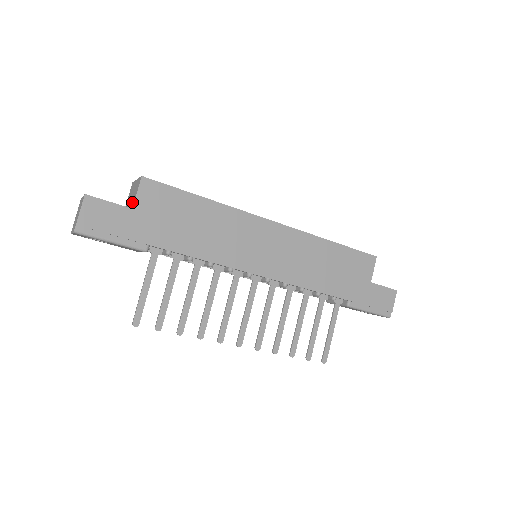
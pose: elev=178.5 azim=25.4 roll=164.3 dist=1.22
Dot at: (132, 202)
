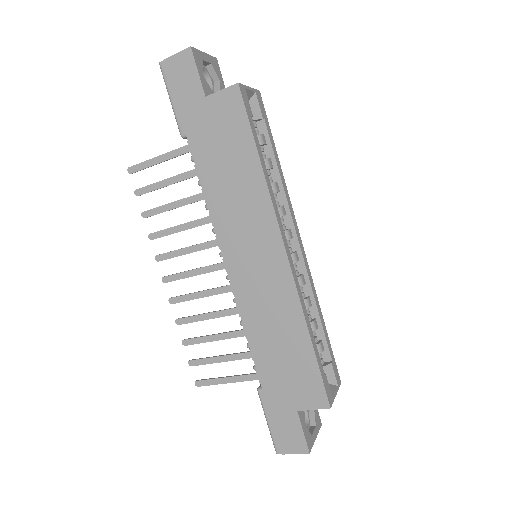
Dot at: occluded
